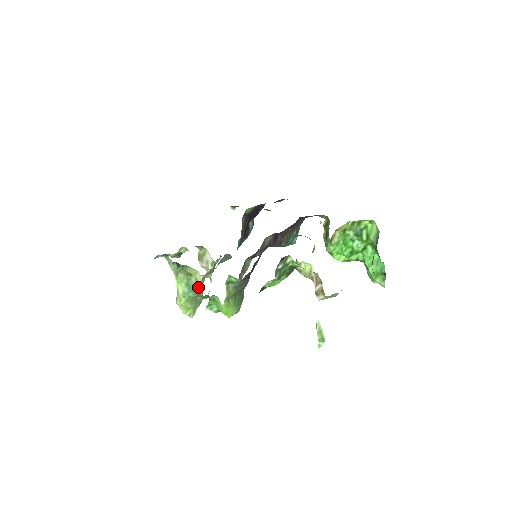
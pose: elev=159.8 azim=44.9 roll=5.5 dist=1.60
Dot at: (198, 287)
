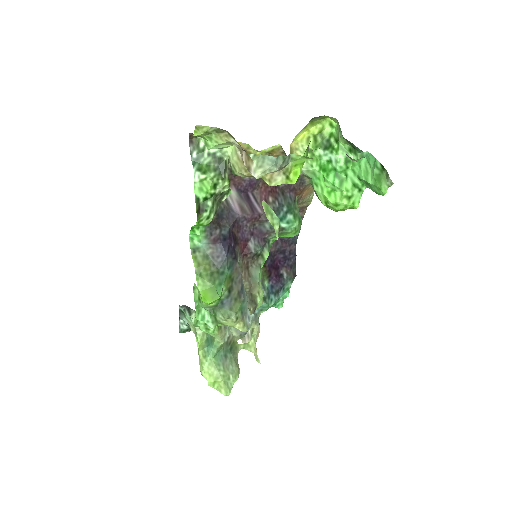
Dot at: occluded
